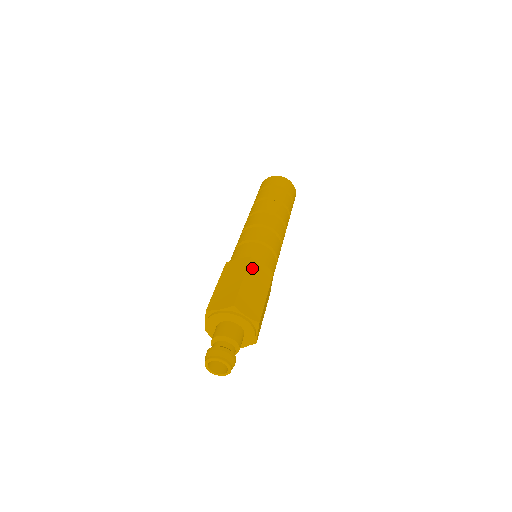
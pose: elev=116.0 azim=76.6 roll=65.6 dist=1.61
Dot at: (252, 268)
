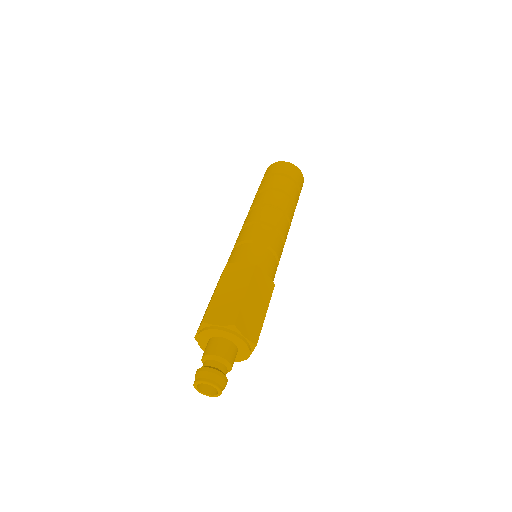
Dot at: (256, 279)
